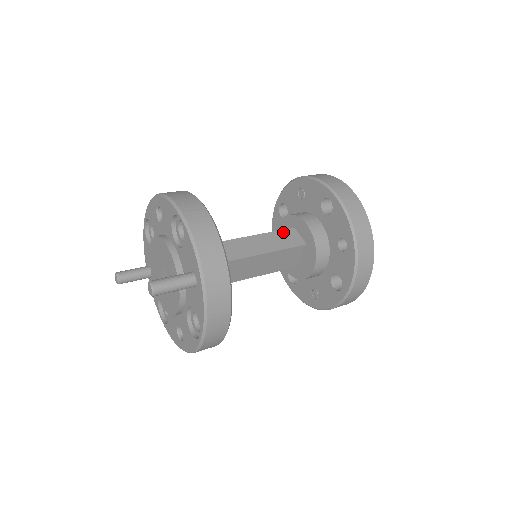
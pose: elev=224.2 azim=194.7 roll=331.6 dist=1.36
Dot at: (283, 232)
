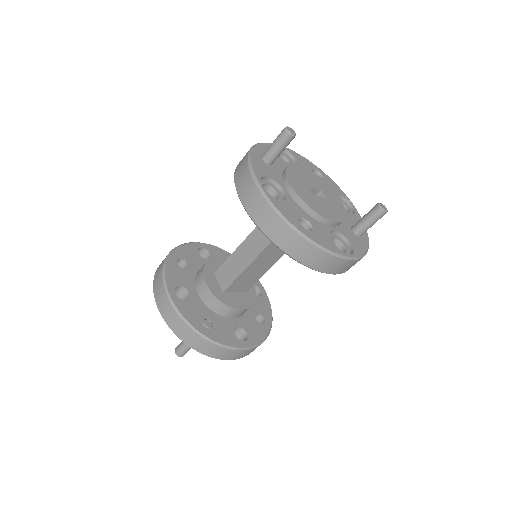
Dot at: occluded
